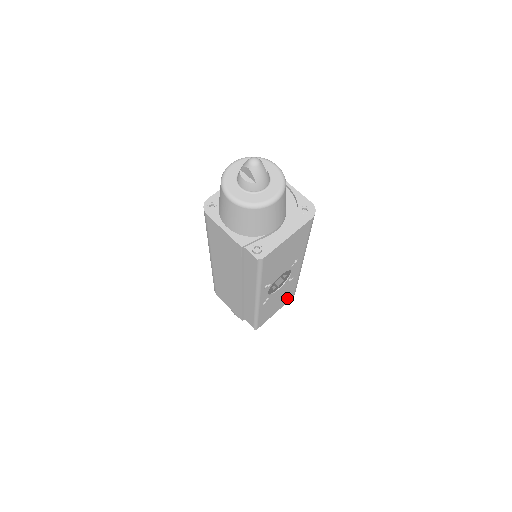
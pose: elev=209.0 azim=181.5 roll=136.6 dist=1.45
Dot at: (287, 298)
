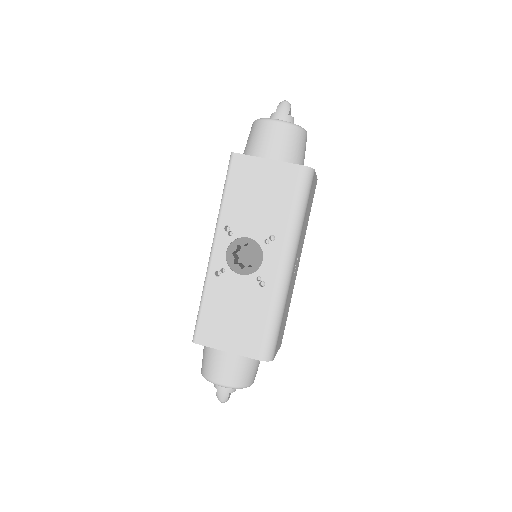
Dot at: (250, 341)
